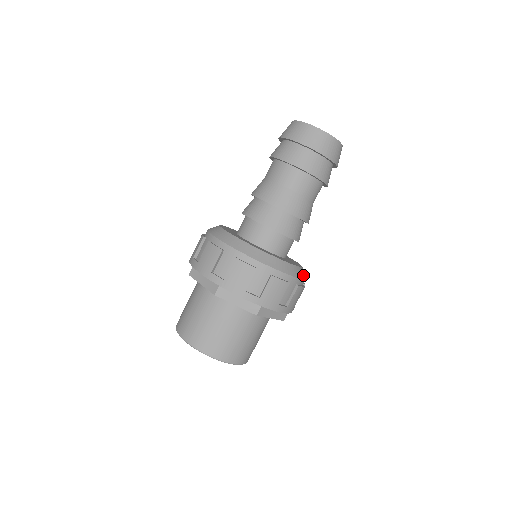
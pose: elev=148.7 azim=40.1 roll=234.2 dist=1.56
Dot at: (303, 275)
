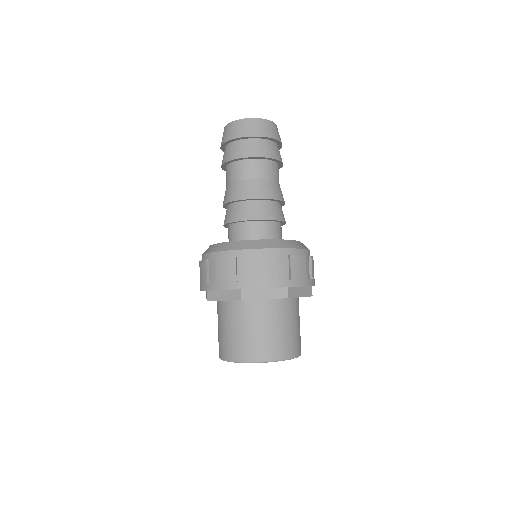
Dot at: occluded
